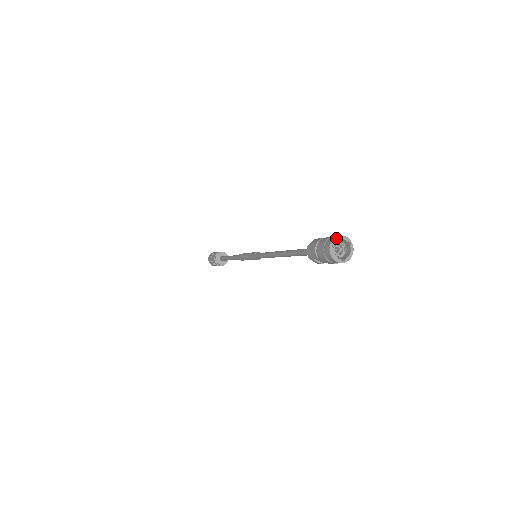
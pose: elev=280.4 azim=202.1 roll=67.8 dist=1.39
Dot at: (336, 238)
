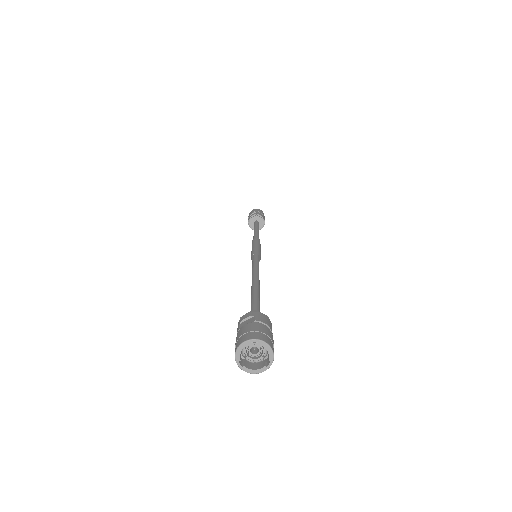
Dot at: (236, 355)
